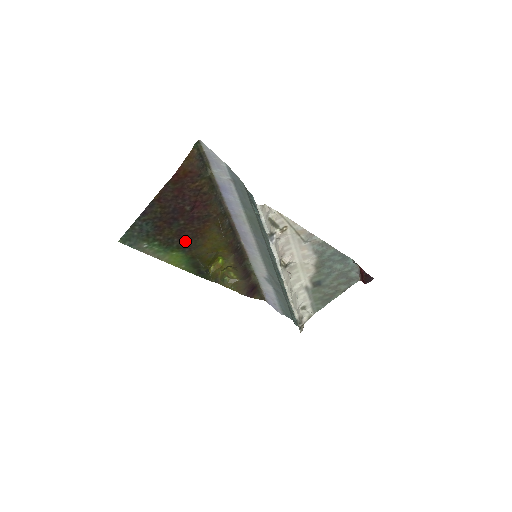
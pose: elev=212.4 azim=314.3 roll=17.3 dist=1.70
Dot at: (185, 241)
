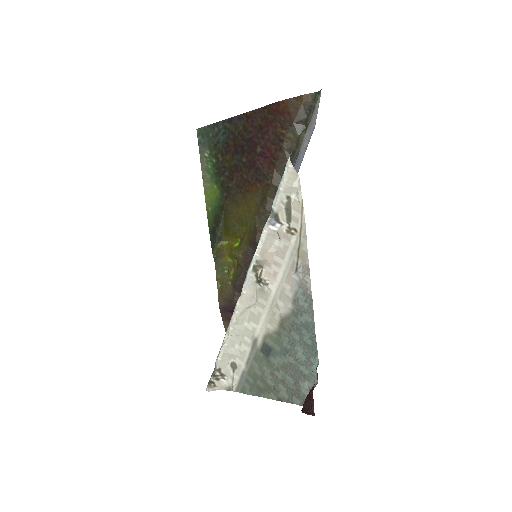
Dot at: (231, 183)
